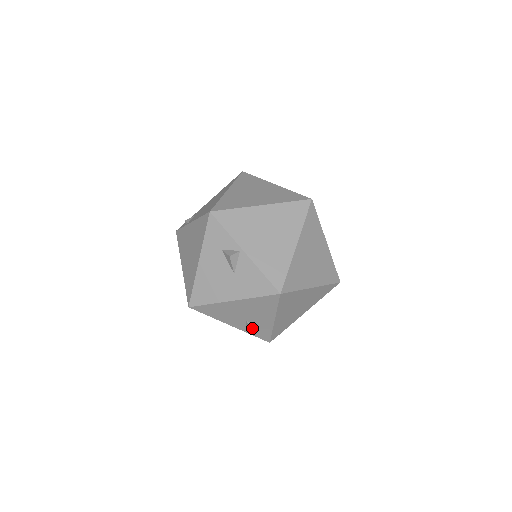
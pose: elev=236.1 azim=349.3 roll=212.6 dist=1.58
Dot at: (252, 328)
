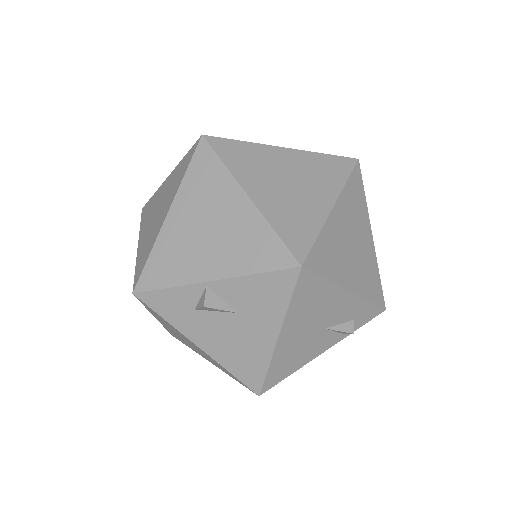
Dot at: (345, 326)
